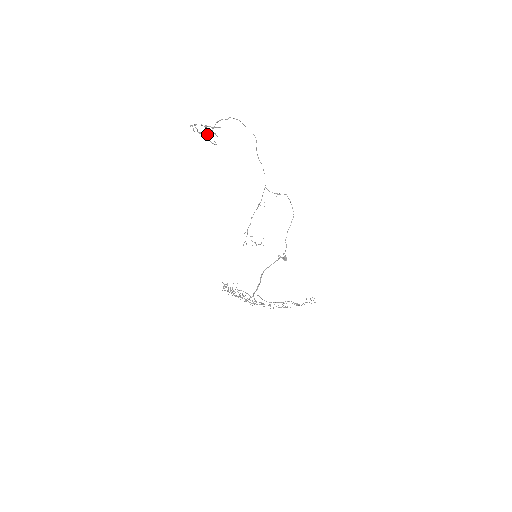
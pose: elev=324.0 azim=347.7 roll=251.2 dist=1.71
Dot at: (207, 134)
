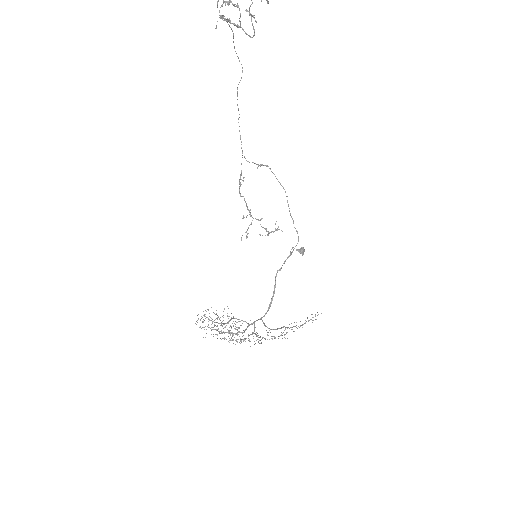
Dot at: (229, 20)
